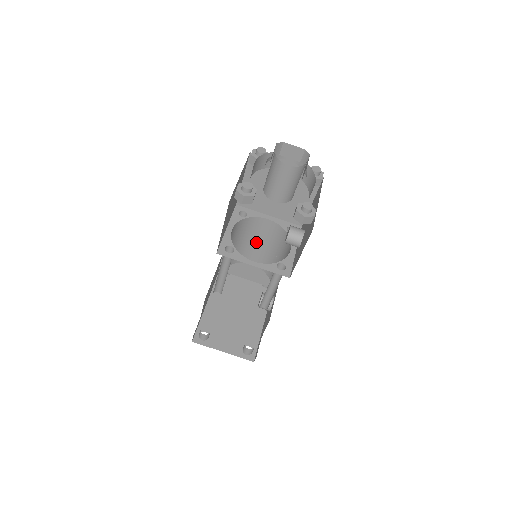
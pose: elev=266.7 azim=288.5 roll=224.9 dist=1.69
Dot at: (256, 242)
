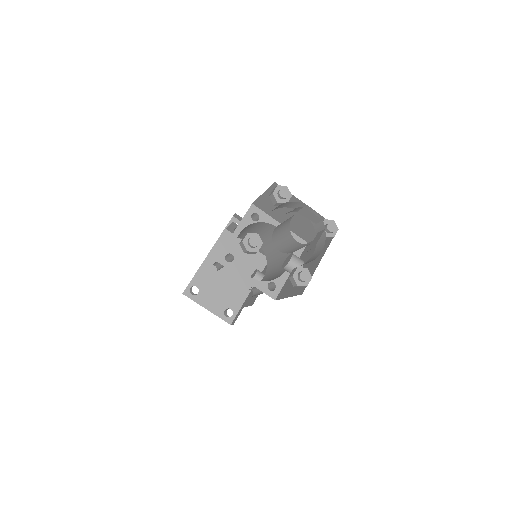
Dot at: (263, 234)
